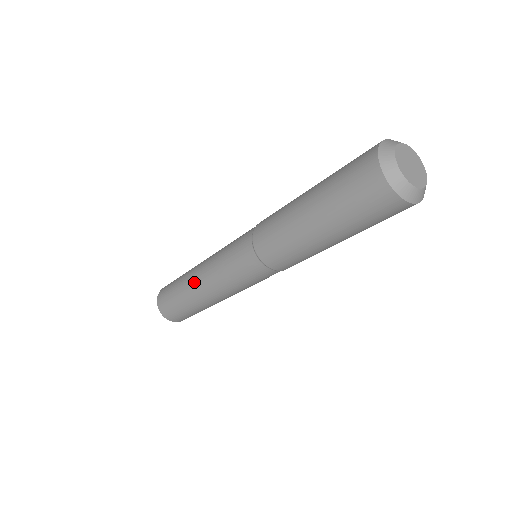
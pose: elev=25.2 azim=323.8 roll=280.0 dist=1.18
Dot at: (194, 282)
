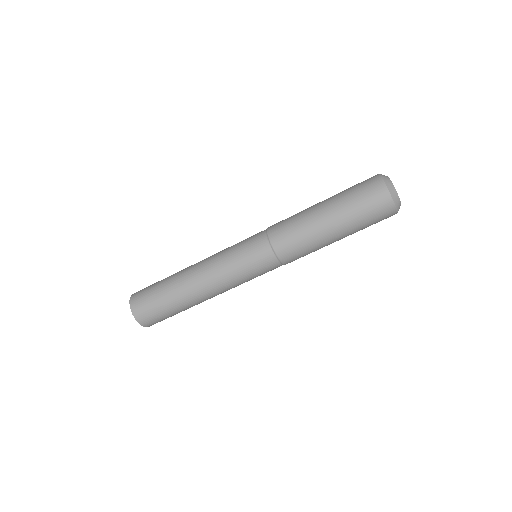
Dot at: (192, 265)
